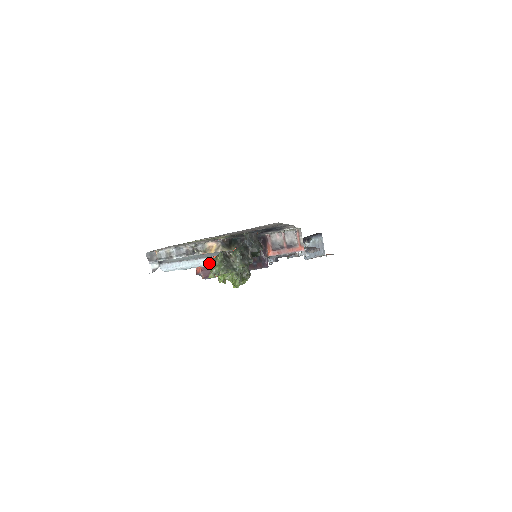
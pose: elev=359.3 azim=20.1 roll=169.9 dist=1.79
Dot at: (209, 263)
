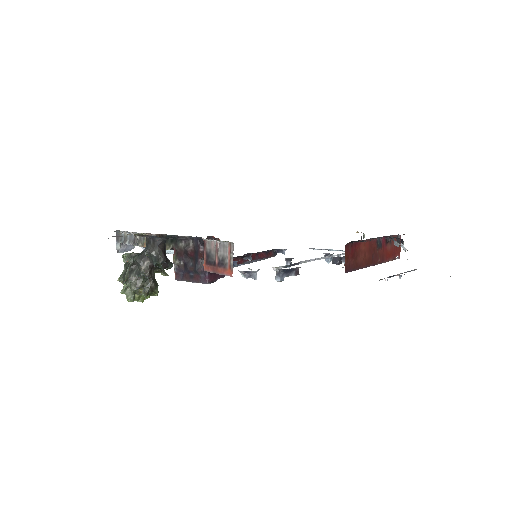
Dot at: occluded
